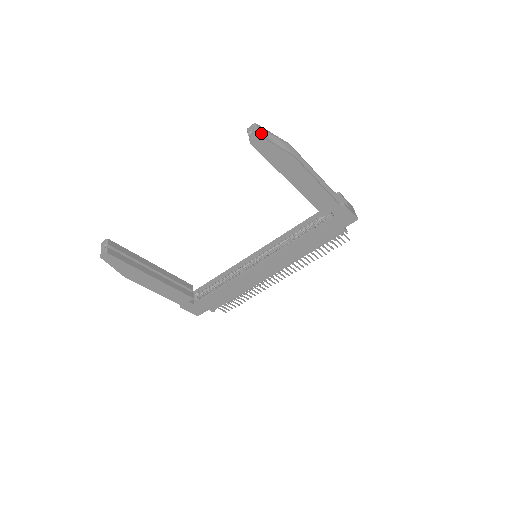
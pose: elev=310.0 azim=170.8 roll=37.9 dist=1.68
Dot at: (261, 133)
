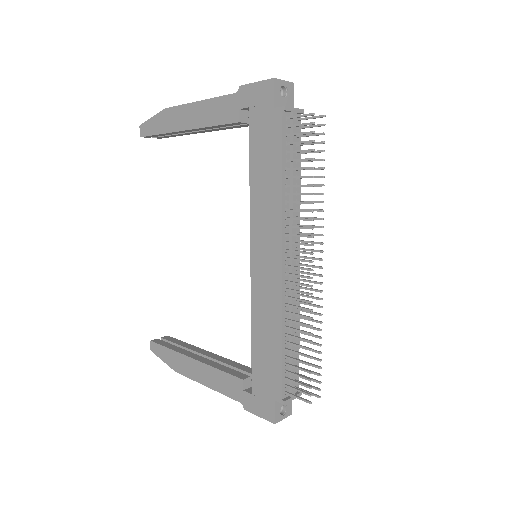
Dot at: occluded
